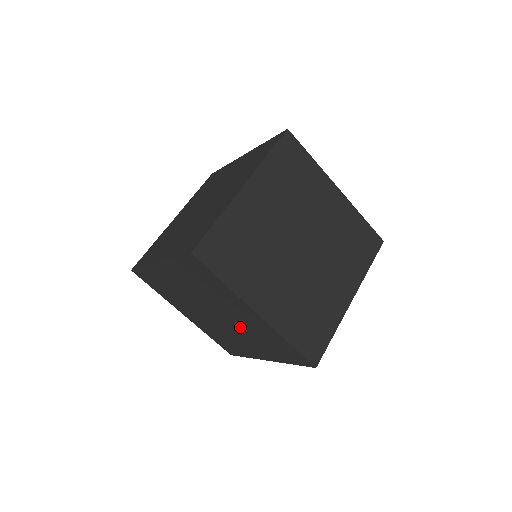
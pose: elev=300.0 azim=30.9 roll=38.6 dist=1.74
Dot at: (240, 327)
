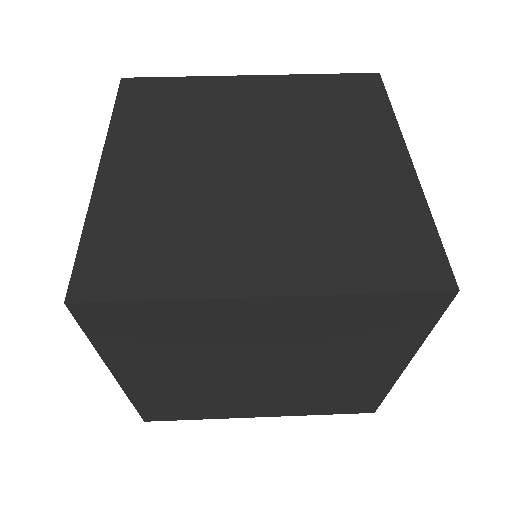
Dot at: occluded
